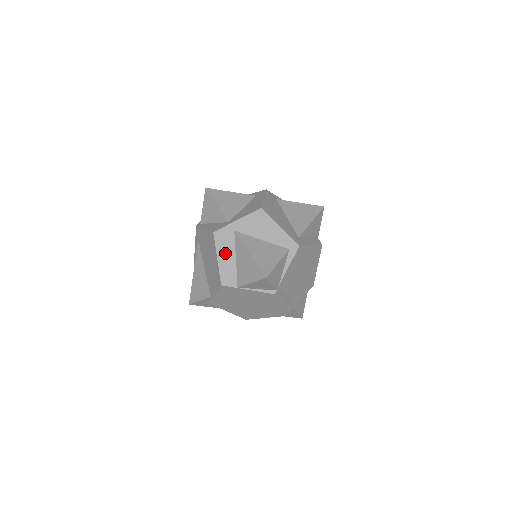
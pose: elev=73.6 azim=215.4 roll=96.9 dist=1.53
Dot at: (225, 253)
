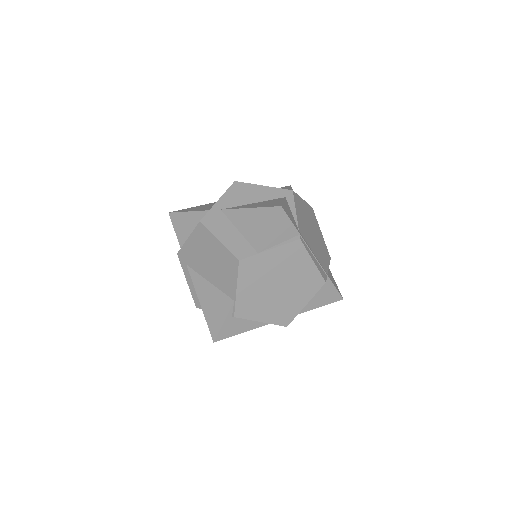
Dot at: (224, 231)
